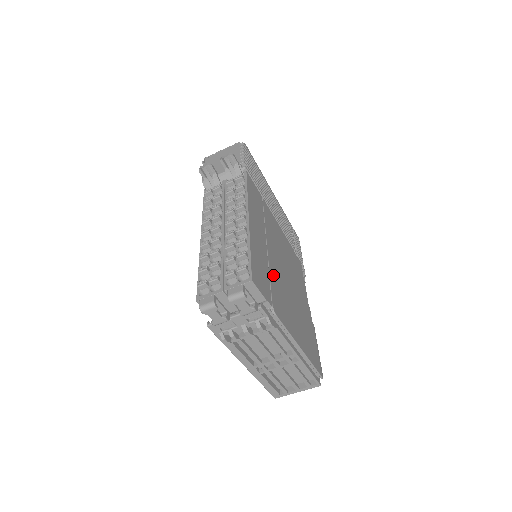
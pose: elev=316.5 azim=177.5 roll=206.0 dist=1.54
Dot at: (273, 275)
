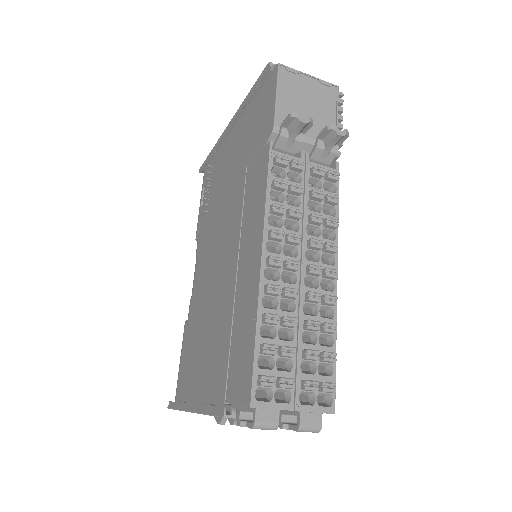
Dot at: occluded
